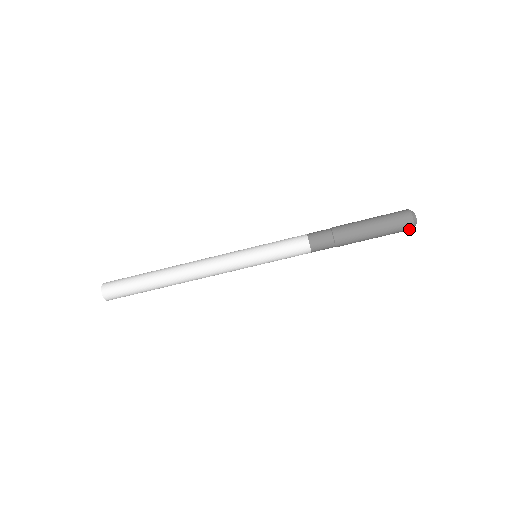
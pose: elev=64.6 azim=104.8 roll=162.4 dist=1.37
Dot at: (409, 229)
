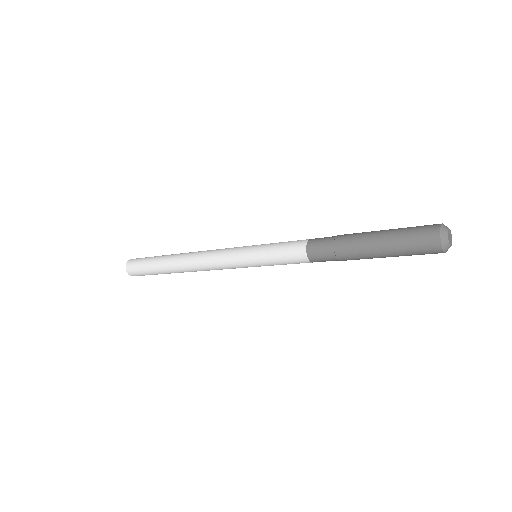
Dot at: occluded
